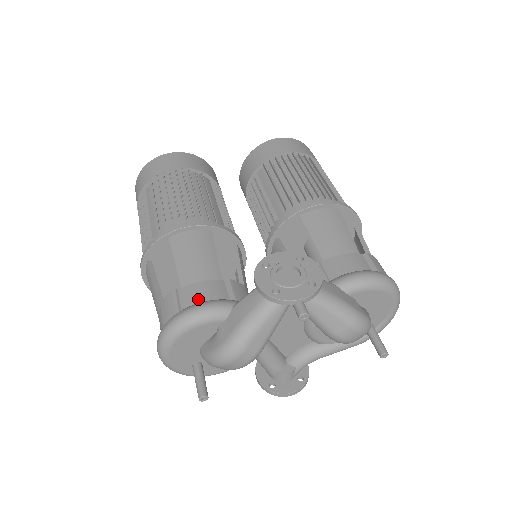
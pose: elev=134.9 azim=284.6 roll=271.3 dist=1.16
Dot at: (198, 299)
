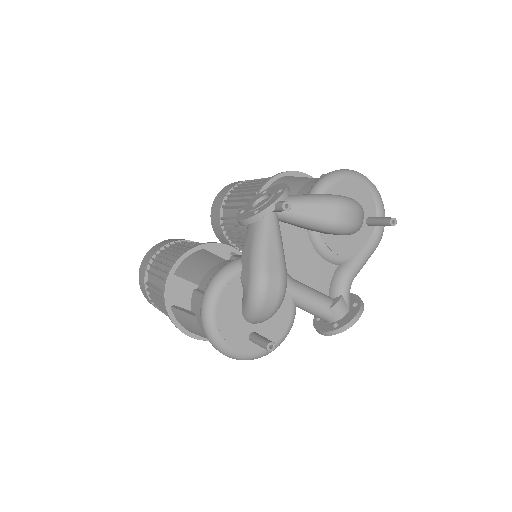
Dot at: occluded
